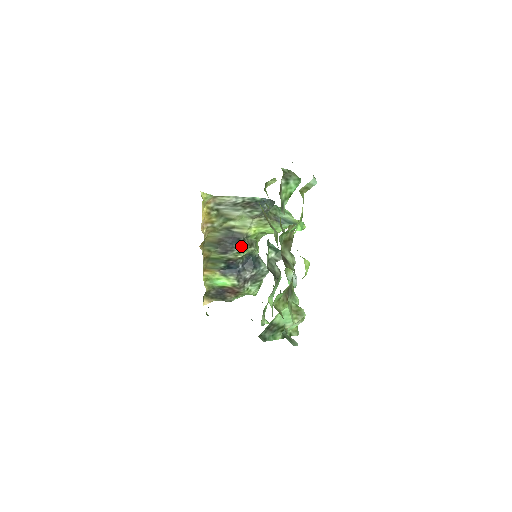
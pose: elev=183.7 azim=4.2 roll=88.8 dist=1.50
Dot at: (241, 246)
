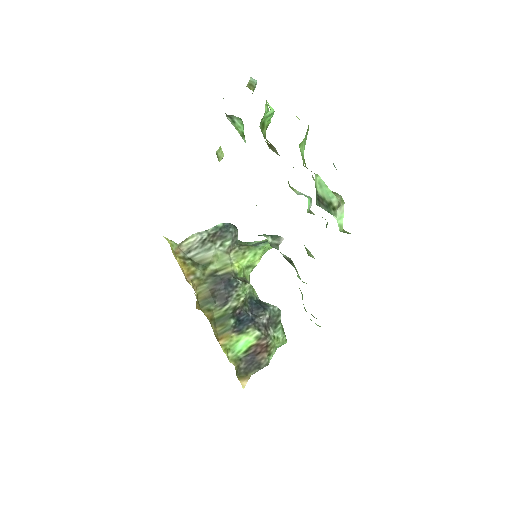
Dot at: (236, 286)
